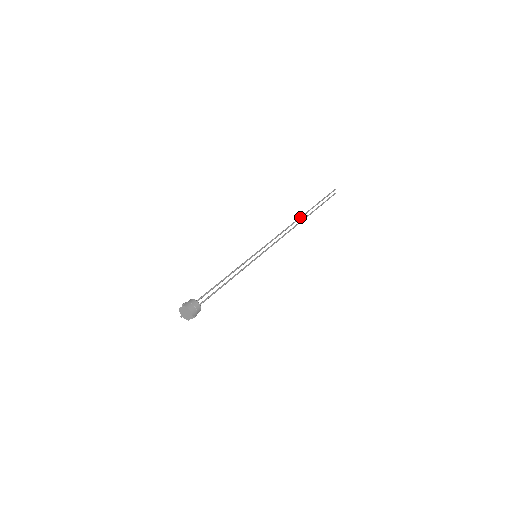
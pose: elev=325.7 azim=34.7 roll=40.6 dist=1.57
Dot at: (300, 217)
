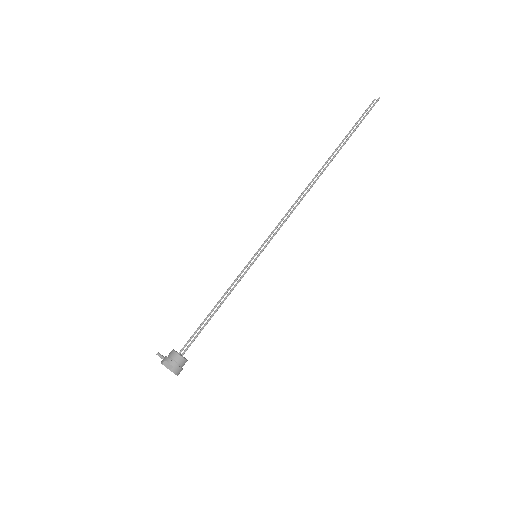
Dot at: occluded
